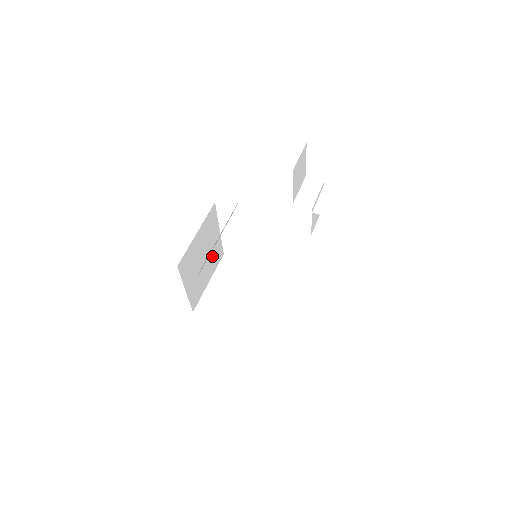
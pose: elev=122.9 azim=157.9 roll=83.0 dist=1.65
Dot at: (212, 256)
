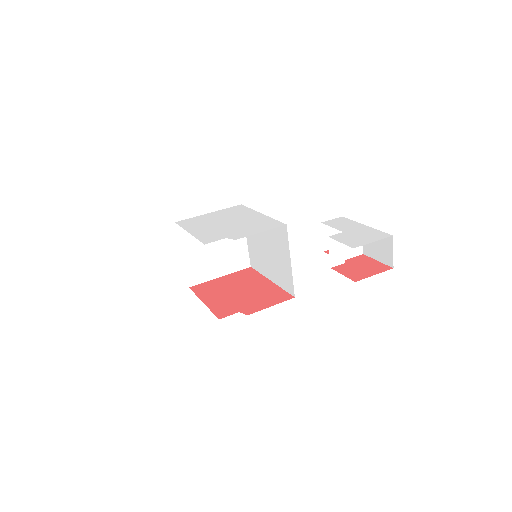
Dot at: occluded
